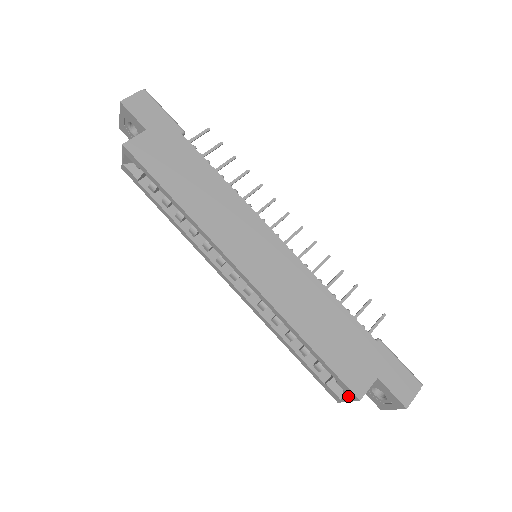
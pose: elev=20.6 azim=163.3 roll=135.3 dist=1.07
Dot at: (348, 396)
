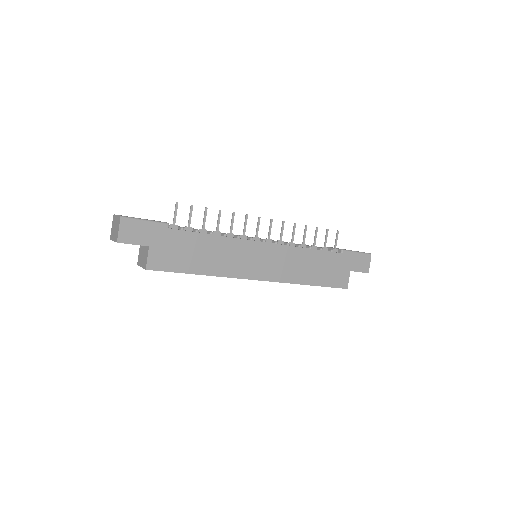
Dot at: occluded
